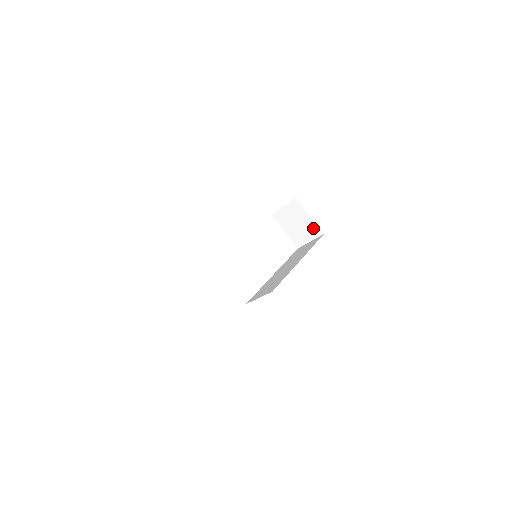
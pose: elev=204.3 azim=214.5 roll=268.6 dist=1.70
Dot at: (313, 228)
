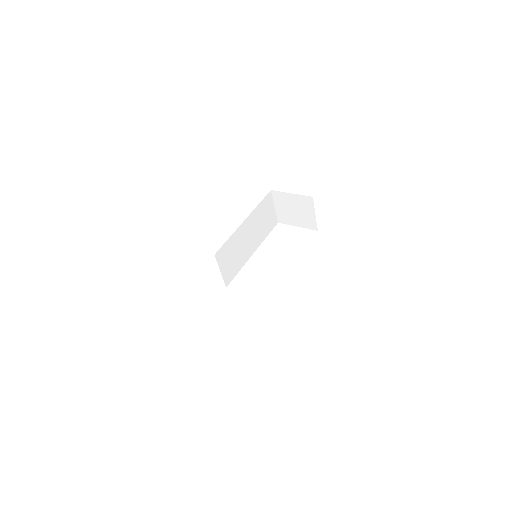
Dot at: (303, 201)
